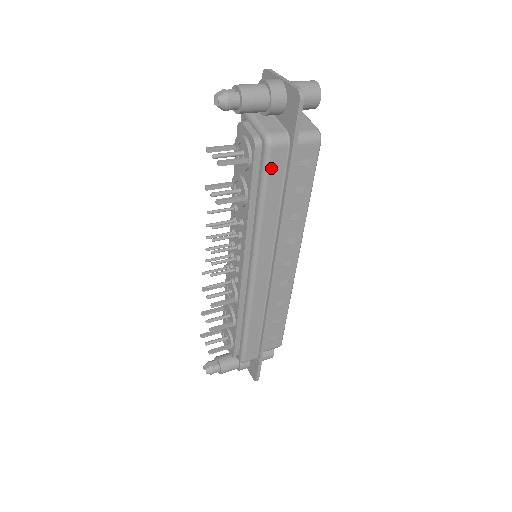
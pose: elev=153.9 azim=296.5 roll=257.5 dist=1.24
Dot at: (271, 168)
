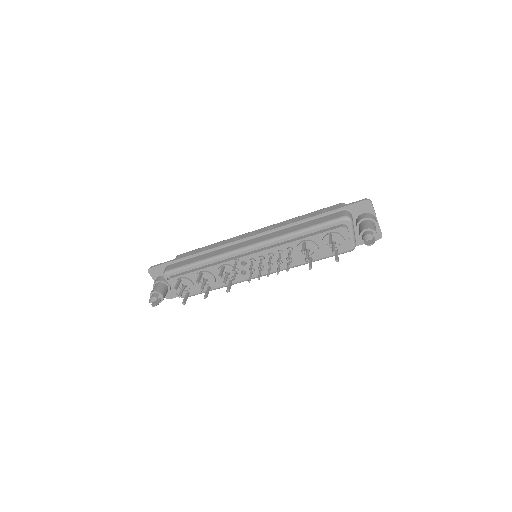
Dot at: (338, 254)
